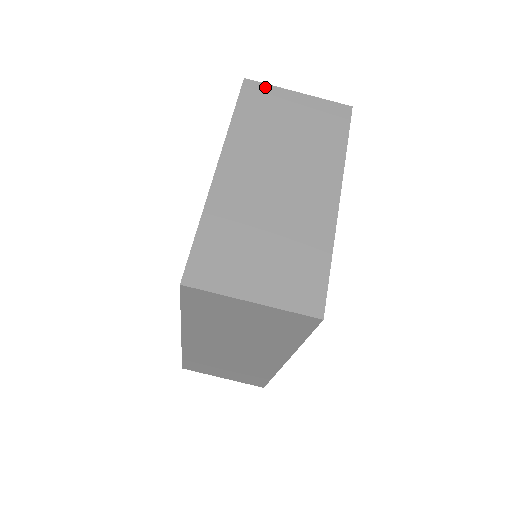
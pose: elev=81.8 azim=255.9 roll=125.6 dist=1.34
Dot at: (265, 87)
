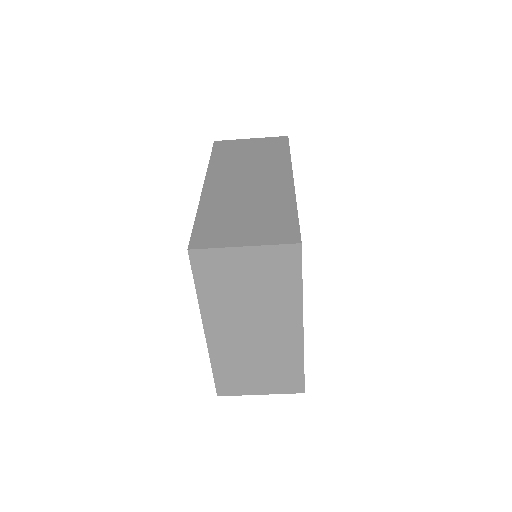
Dot at: (211, 253)
